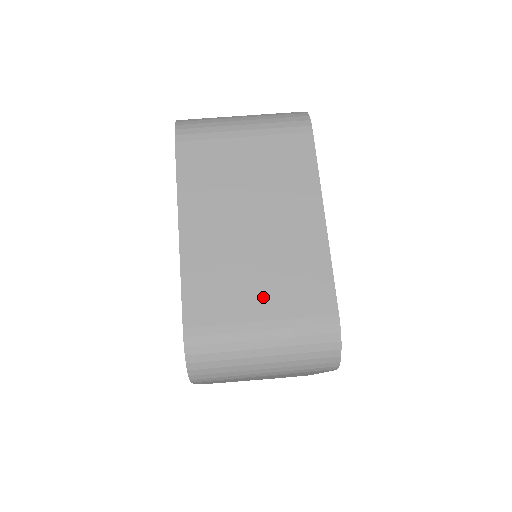
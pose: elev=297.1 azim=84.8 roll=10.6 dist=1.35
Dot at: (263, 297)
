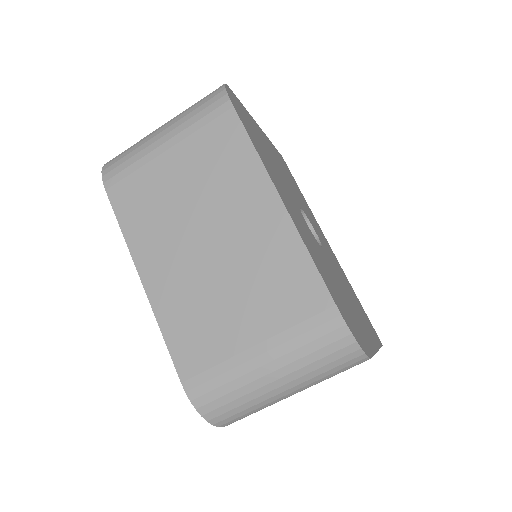
Dot at: (247, 318)
